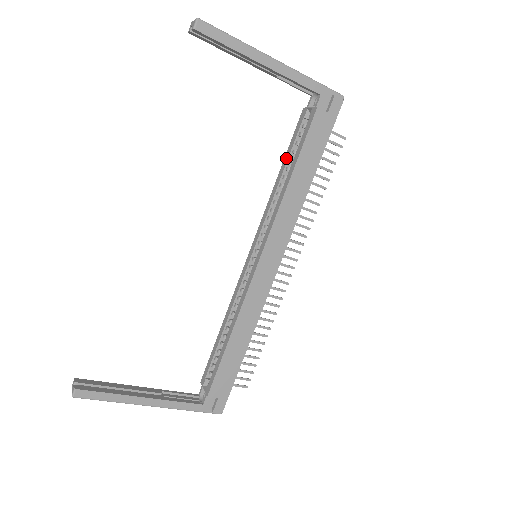
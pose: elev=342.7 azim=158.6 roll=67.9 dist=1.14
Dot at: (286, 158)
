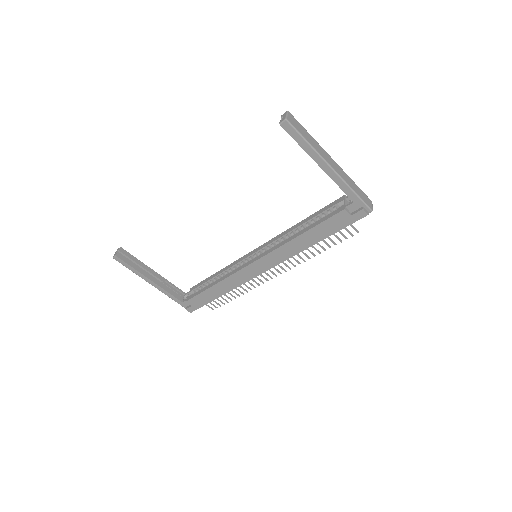
Dot at: (312, 216)
